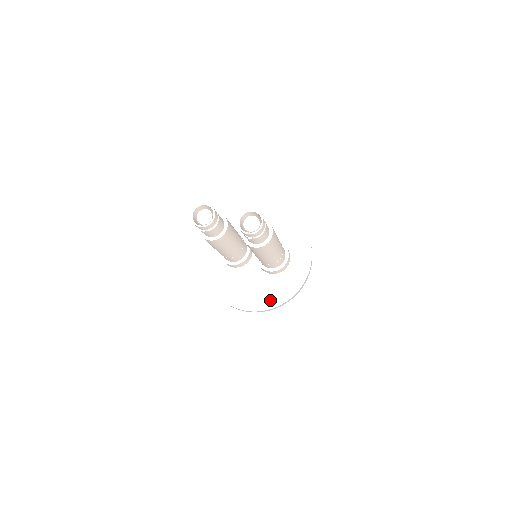
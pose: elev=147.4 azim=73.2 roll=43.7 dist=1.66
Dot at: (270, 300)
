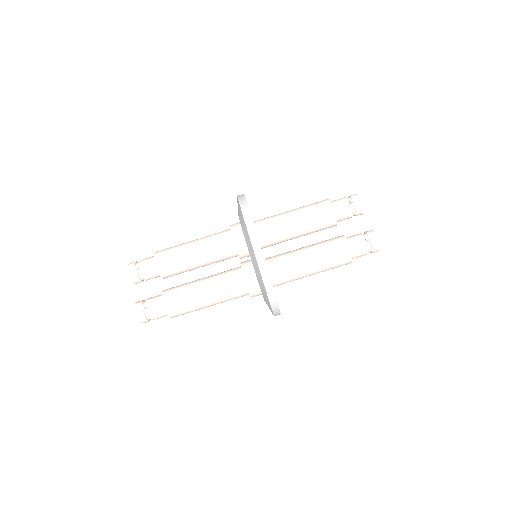
Dot at: occluded
